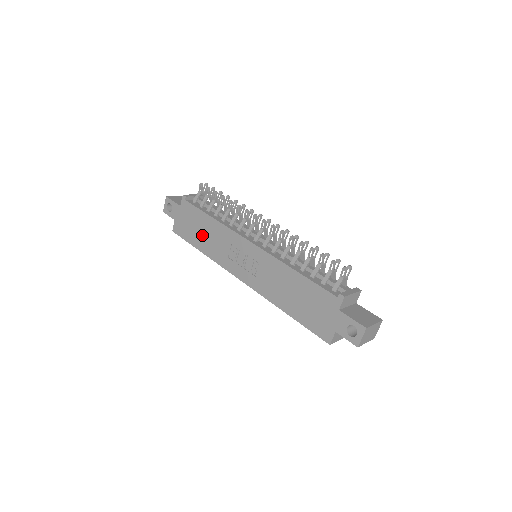
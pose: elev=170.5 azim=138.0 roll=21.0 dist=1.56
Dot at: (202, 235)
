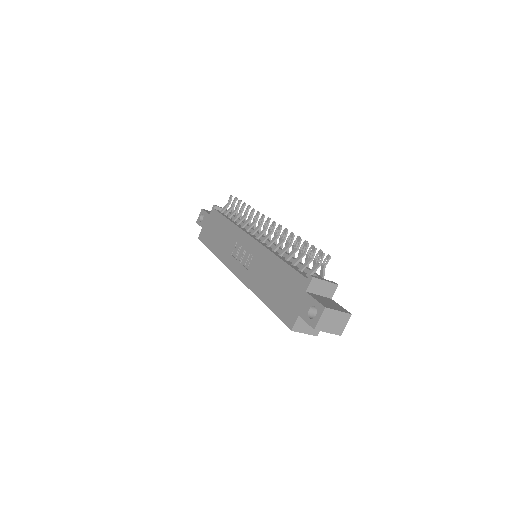
Dot at: (218, 237)
